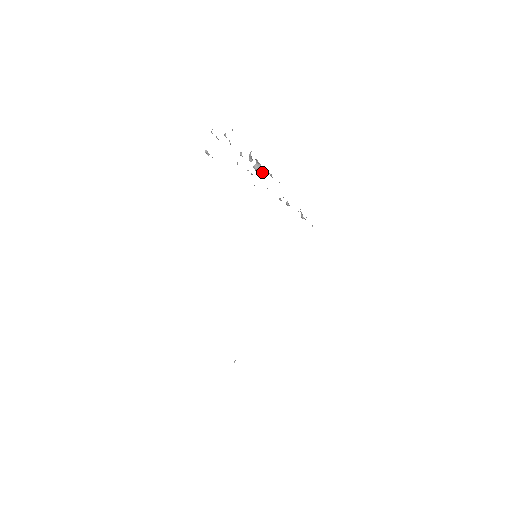
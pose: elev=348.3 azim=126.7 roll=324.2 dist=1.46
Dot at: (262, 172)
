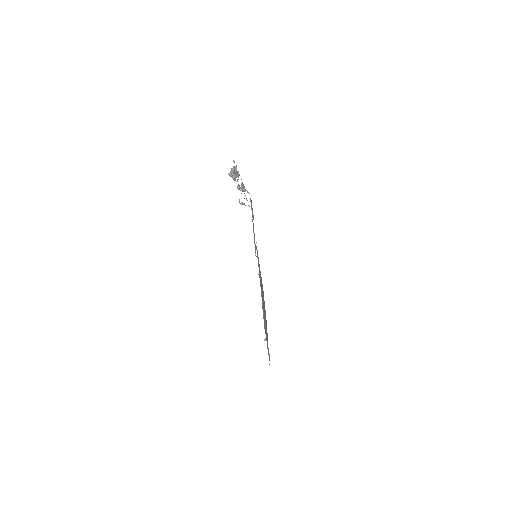
Dot at: occluded
